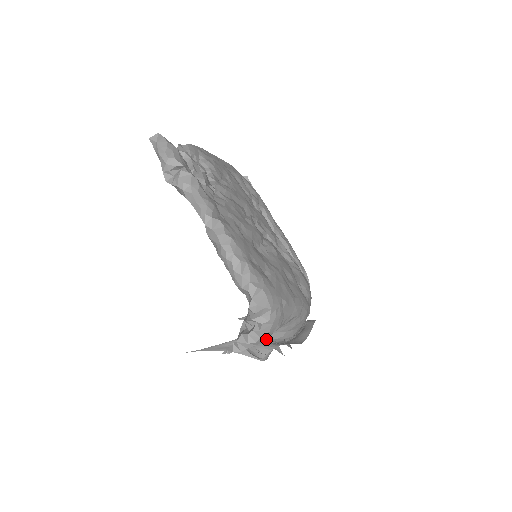
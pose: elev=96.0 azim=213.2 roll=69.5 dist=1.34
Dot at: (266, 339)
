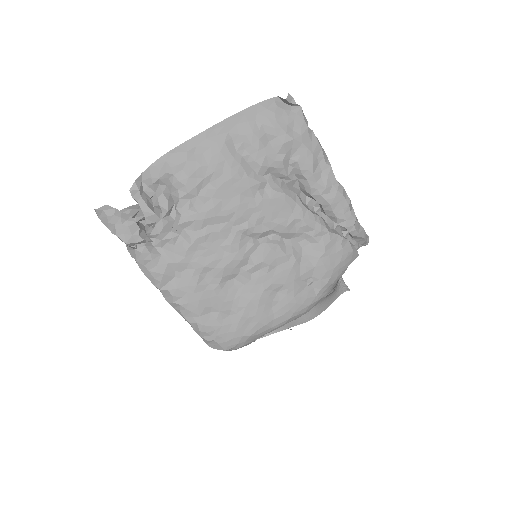
Dot at: occluded
